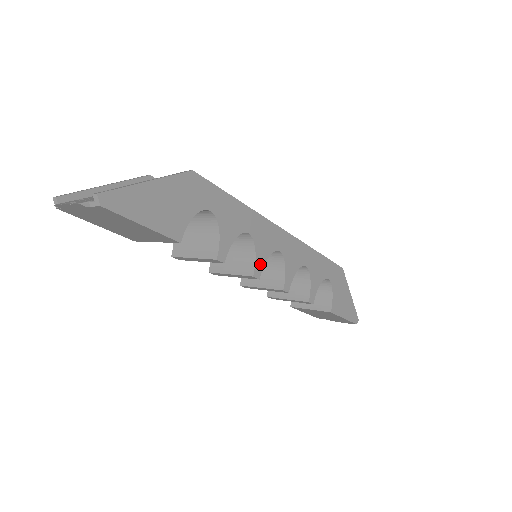
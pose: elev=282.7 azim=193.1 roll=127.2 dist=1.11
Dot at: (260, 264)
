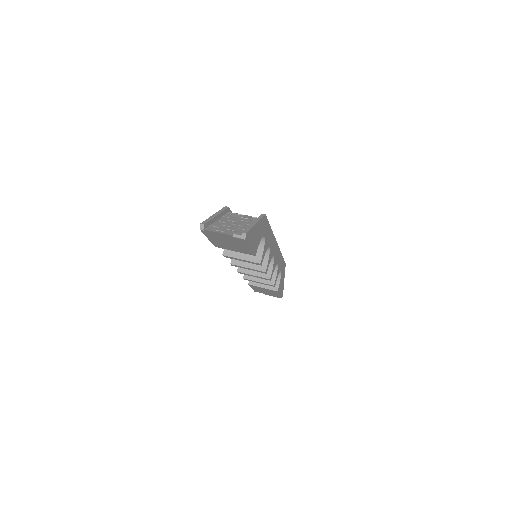
Dot at: (268, 265)
